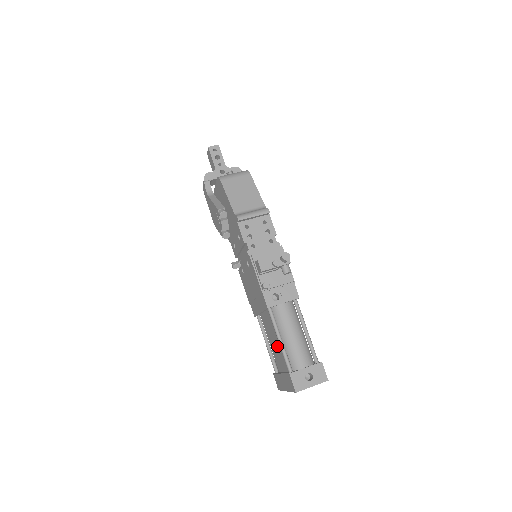
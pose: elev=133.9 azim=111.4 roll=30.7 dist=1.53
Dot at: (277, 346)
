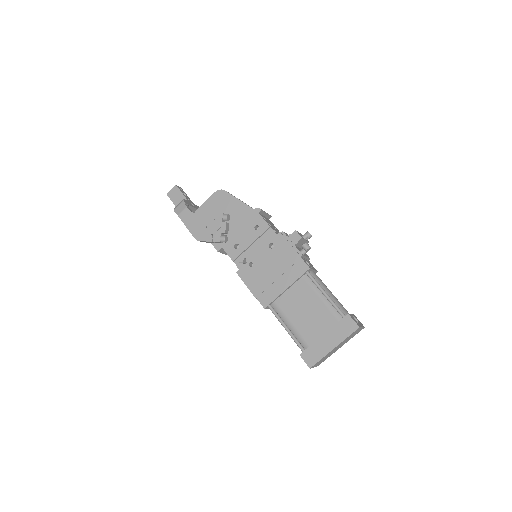
Dot at: (314, 310)
